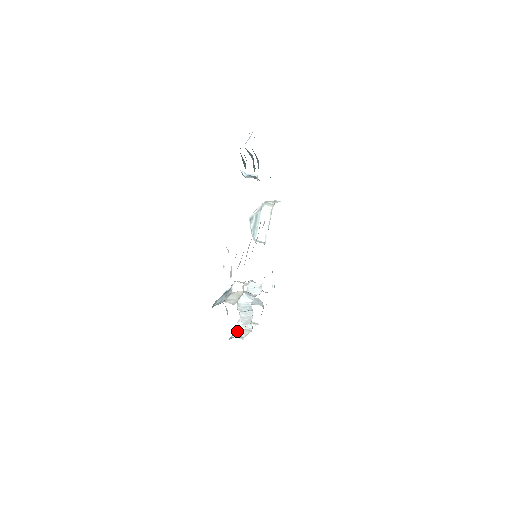
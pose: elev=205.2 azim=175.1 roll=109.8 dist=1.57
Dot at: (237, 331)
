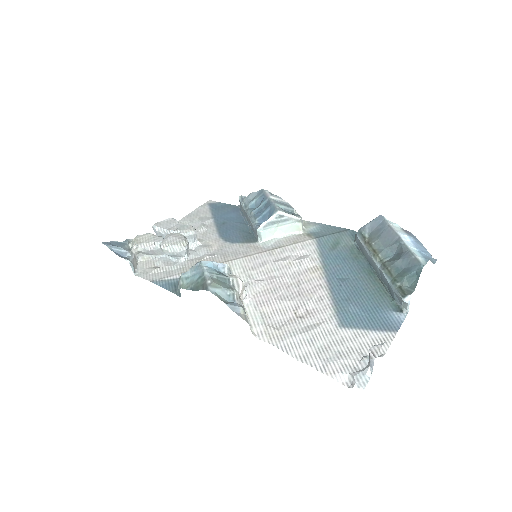
Dot at: (124, 247)
